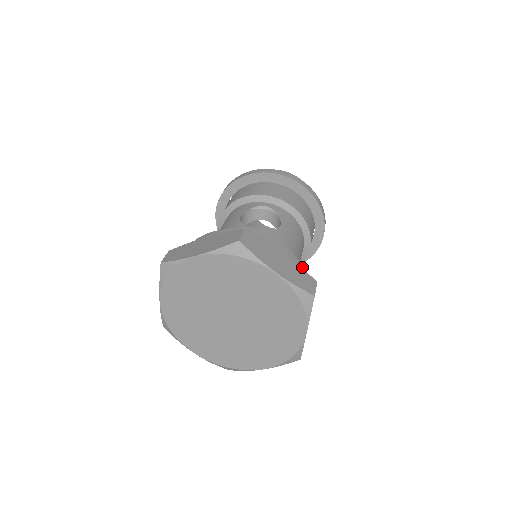
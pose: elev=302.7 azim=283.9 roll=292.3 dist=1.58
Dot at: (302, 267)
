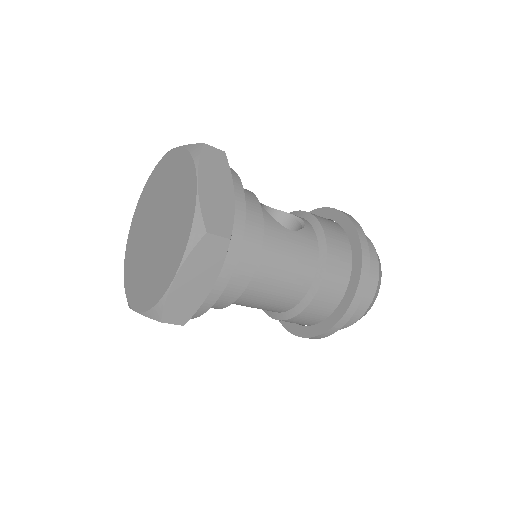
Dot at: (242, 231)
